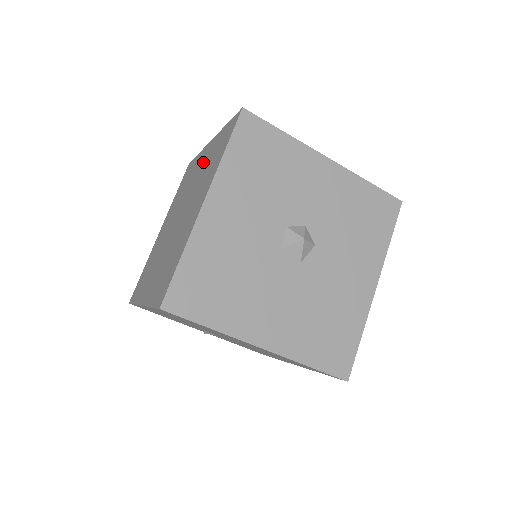
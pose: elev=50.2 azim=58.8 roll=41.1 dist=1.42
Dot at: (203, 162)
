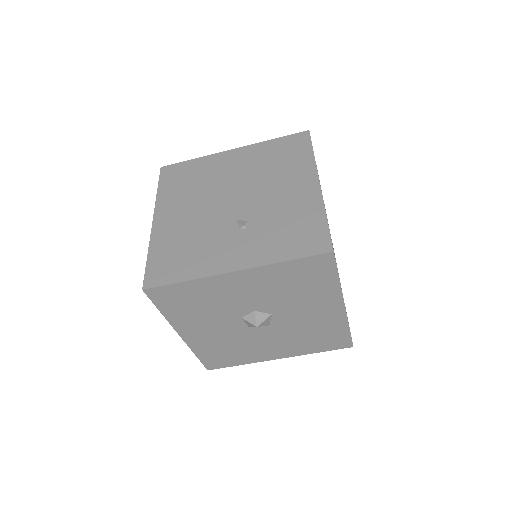
Dot at: occluded
